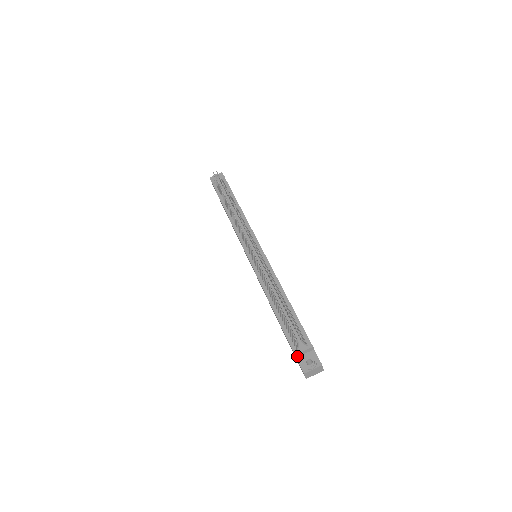
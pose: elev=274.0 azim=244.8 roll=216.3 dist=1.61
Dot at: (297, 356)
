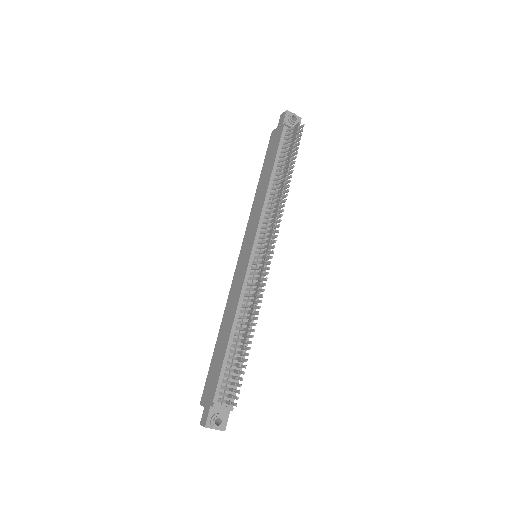
Dot at: (213, 406)
